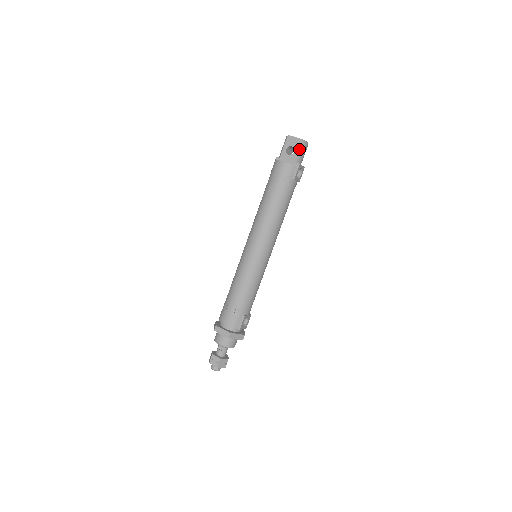
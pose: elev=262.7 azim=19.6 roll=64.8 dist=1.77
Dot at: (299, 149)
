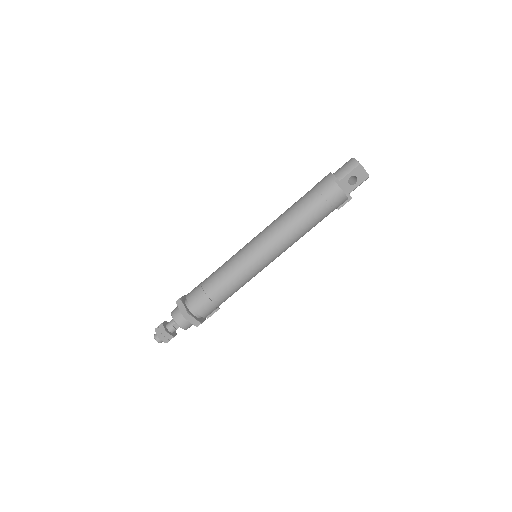
Dot at: occluded
